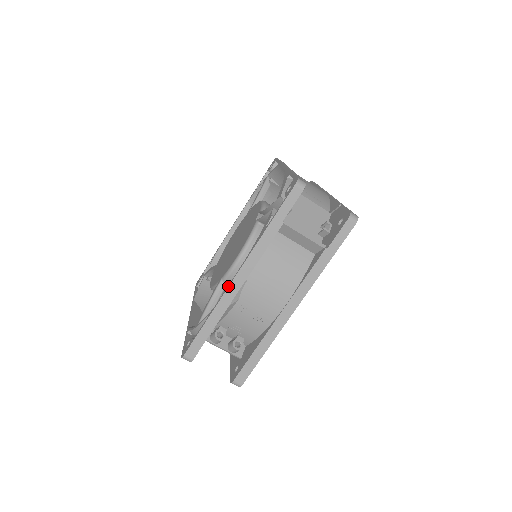
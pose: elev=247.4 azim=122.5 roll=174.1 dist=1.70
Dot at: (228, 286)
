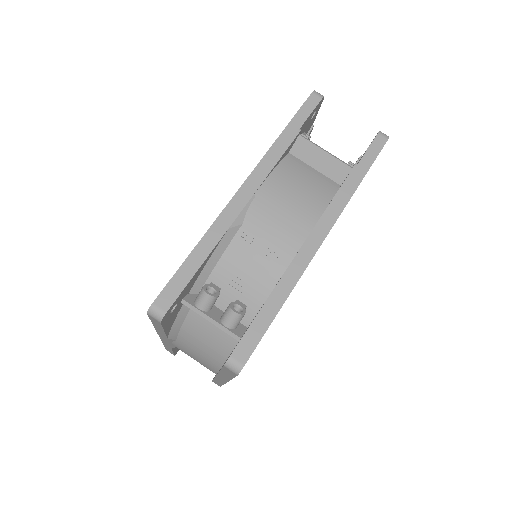
Dot at: (229, 201)
